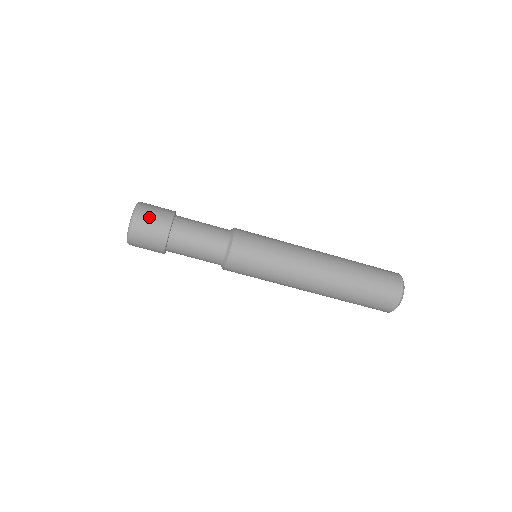
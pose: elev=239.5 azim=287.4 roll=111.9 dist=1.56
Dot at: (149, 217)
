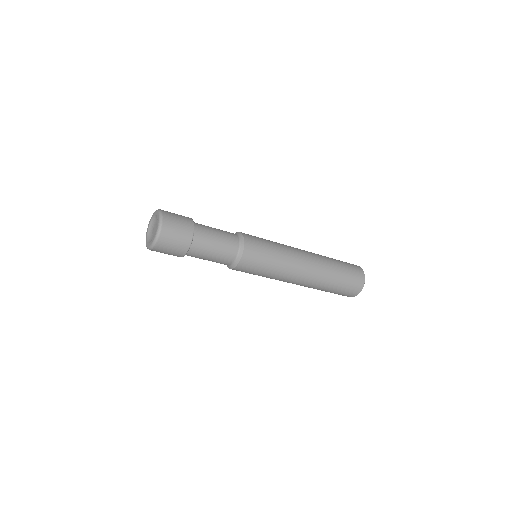
Dot at: (175, 223)
